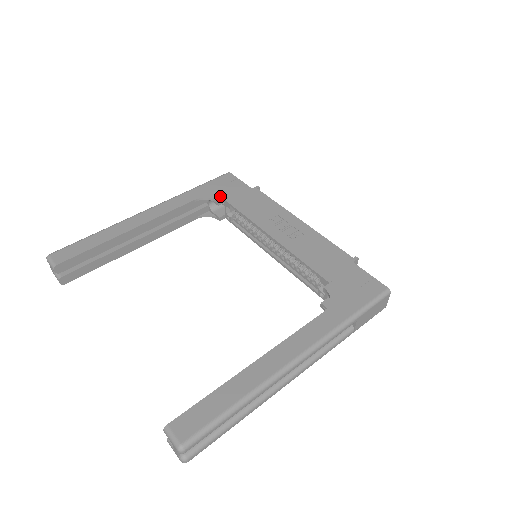
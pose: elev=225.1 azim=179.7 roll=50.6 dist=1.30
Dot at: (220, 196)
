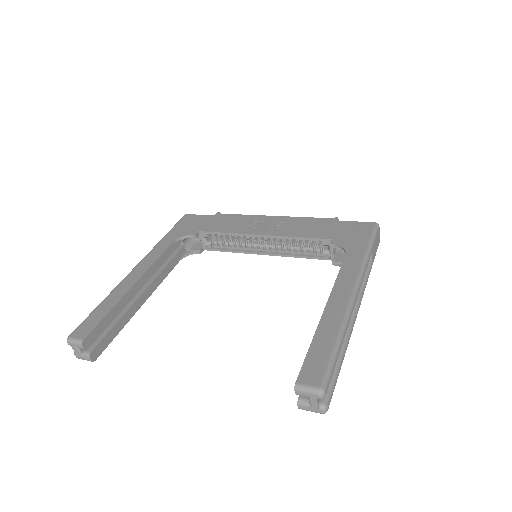
Dot at: (193, 231)
